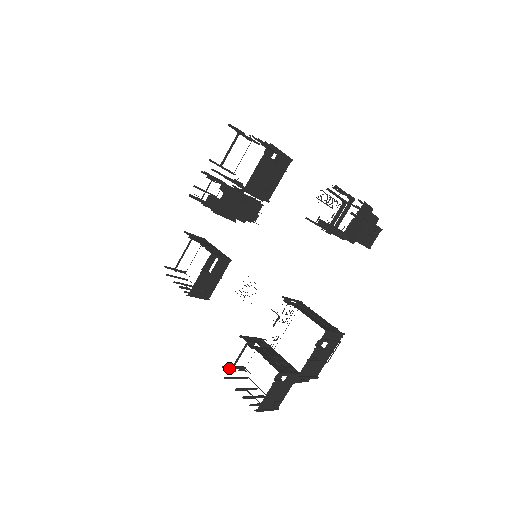
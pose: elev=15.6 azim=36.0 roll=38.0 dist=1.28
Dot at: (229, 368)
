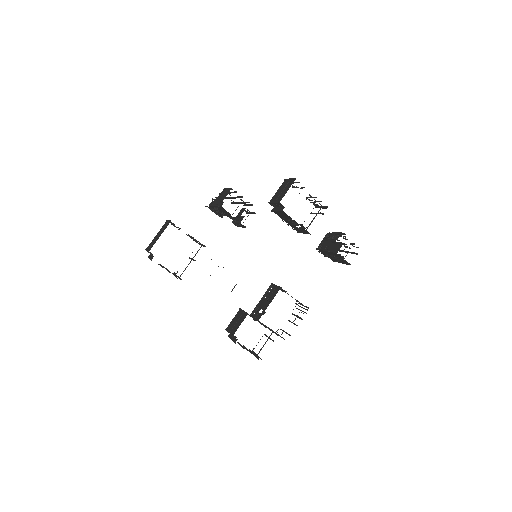
Dot at: (231, 334)
